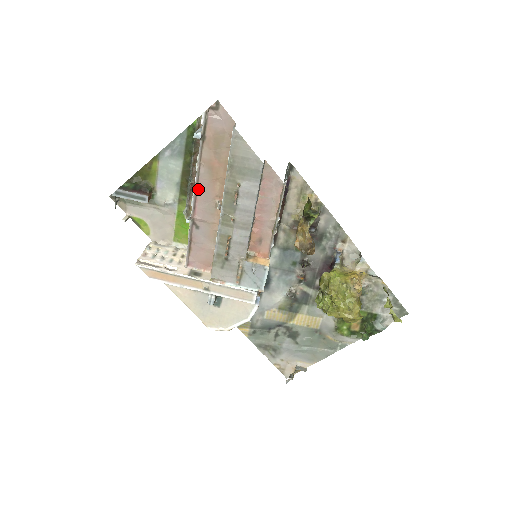
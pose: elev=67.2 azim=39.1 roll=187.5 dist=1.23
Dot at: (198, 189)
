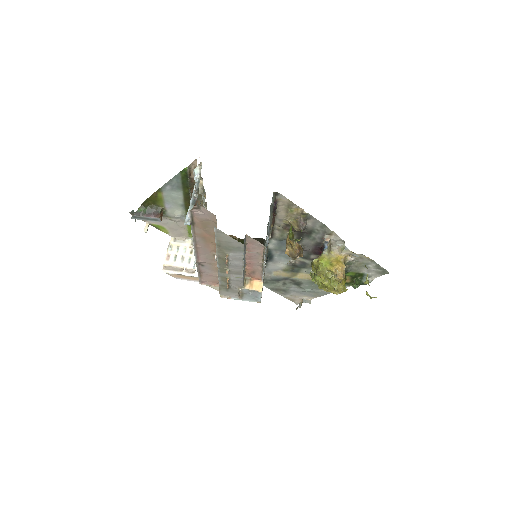
Dot at: (197, 248)
